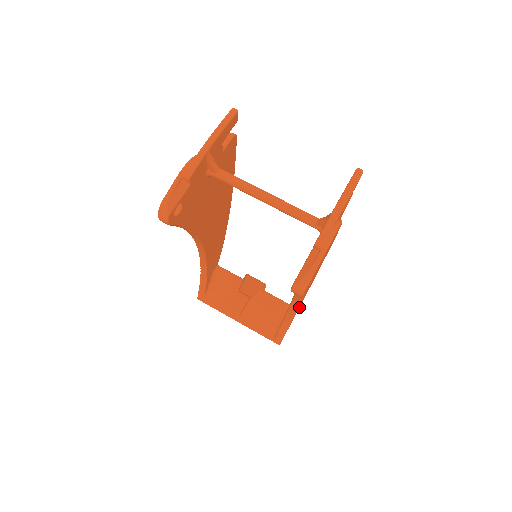
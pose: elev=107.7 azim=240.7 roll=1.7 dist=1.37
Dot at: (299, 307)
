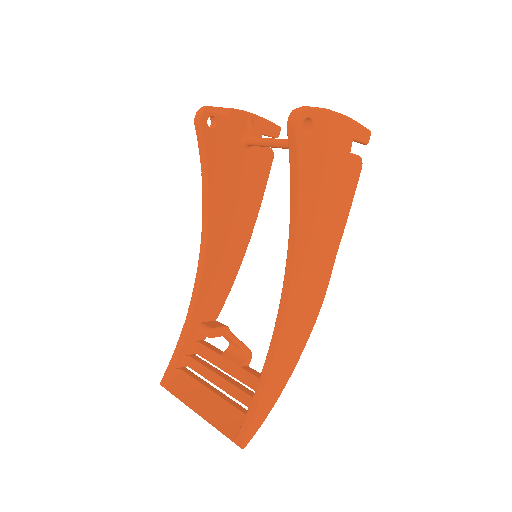
Dot at: (286, 374)
